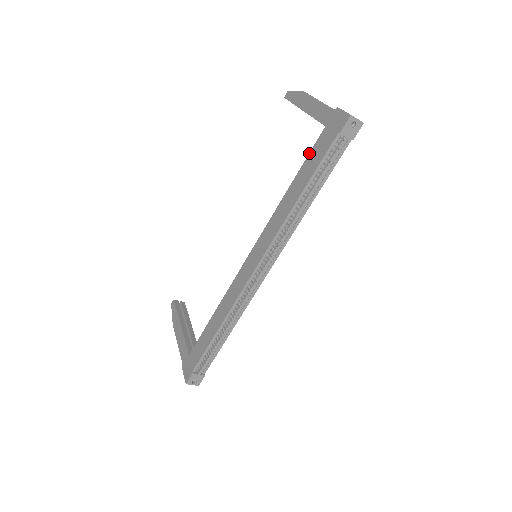
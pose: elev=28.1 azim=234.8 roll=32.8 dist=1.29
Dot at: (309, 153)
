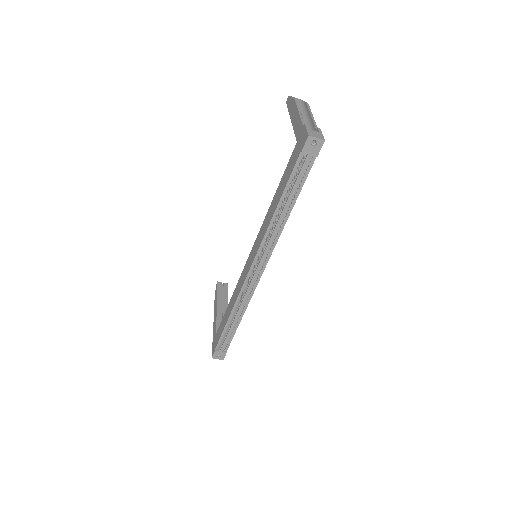
Dot at: (286, 167)
